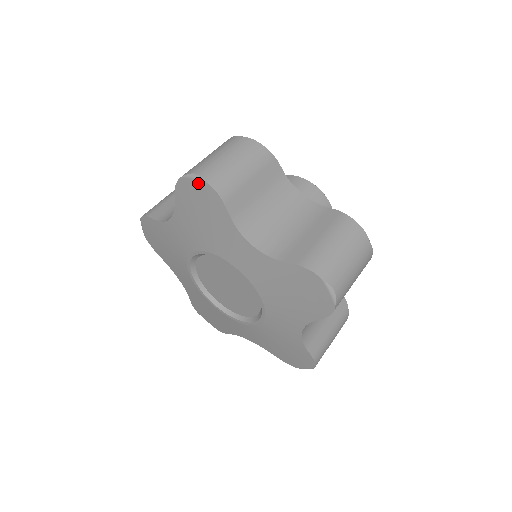
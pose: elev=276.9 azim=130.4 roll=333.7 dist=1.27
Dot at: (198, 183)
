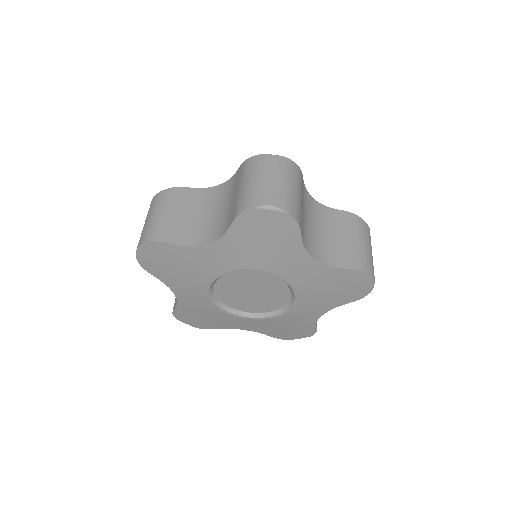
Dot at: (275, 214)
